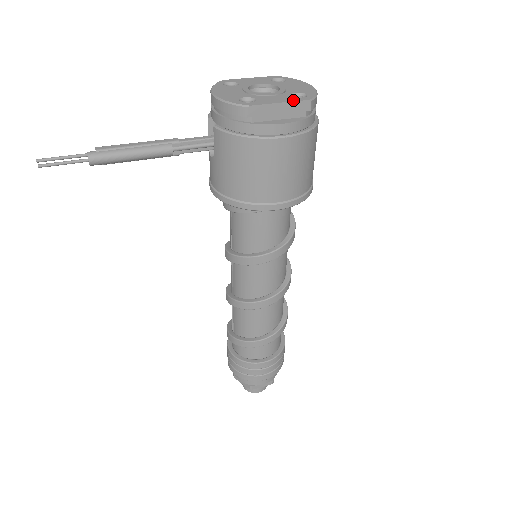
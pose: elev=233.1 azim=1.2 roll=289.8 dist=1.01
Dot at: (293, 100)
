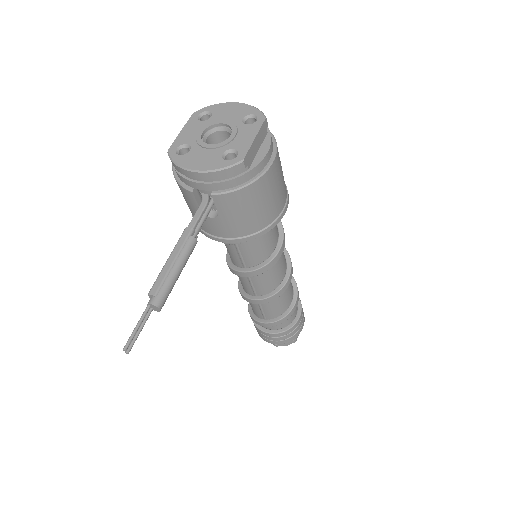
Dot at: (257, 128)
